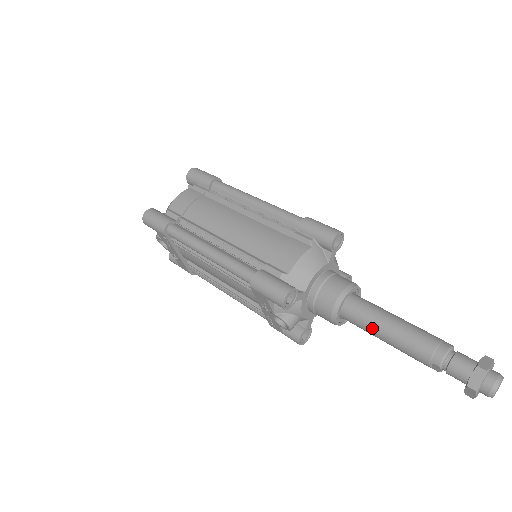
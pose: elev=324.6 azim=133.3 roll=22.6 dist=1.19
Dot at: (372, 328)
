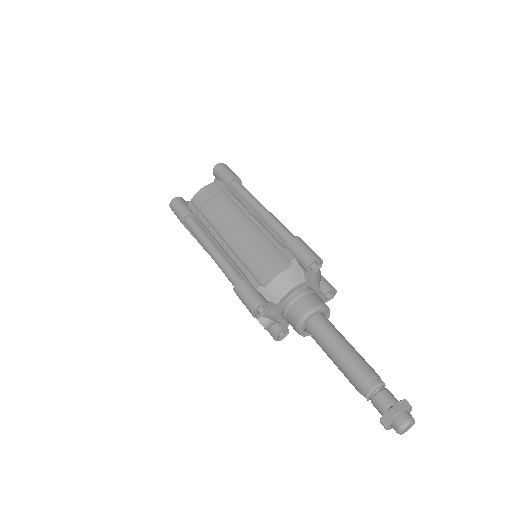
Dot at: (324, 349)
